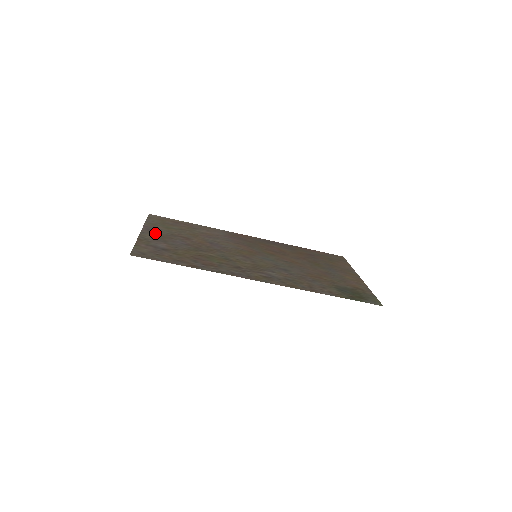
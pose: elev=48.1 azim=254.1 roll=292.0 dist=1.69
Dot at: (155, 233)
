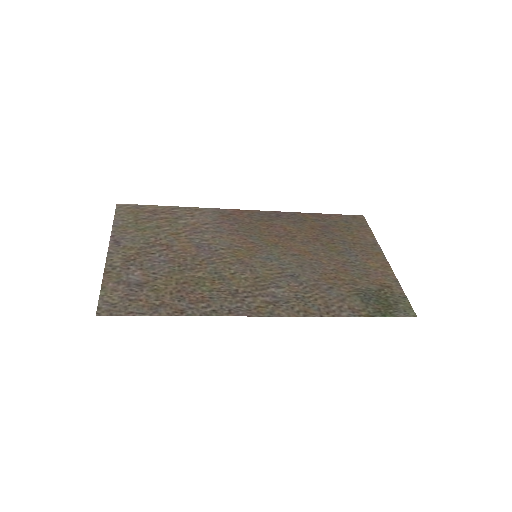
Dot at: (126, 249)
